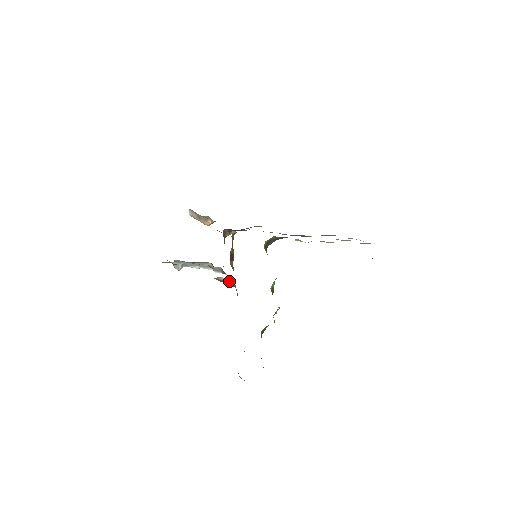
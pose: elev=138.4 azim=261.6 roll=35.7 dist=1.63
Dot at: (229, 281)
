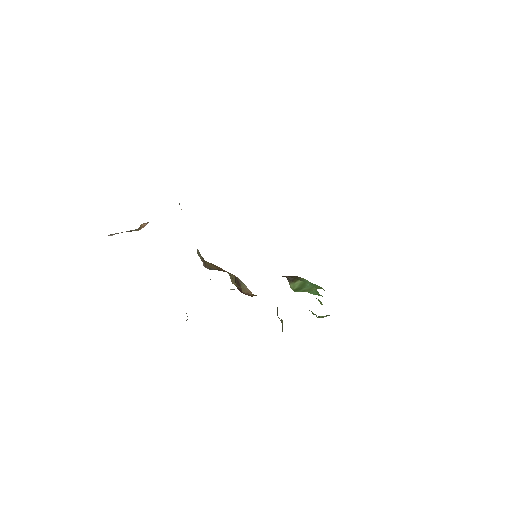
Dot at: occluded
